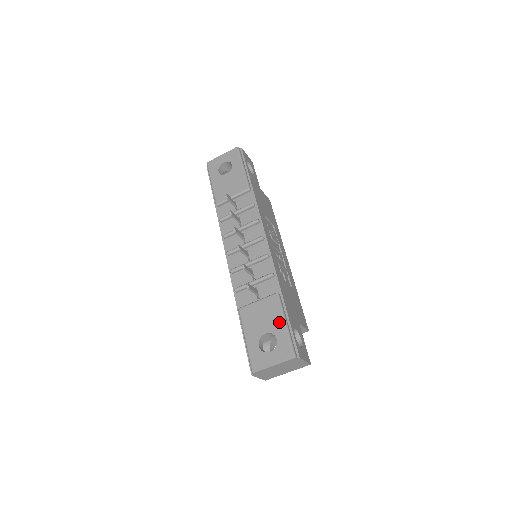
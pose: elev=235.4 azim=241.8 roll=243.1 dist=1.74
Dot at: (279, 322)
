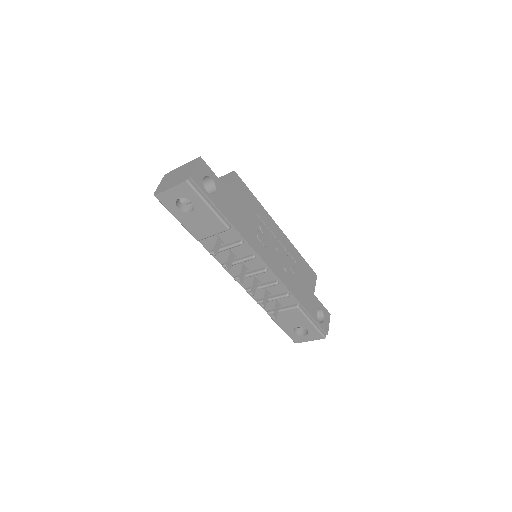
Dot at: (306, 323)
